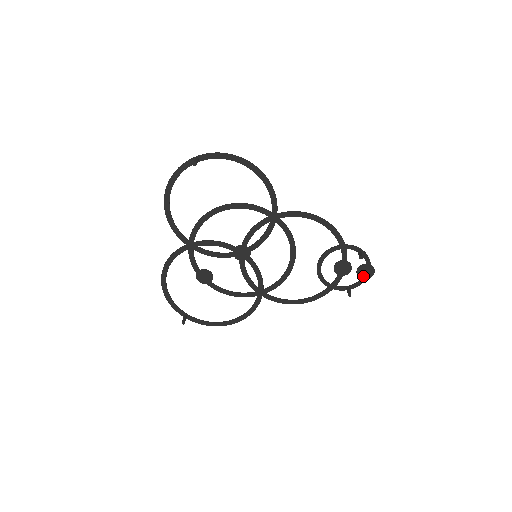
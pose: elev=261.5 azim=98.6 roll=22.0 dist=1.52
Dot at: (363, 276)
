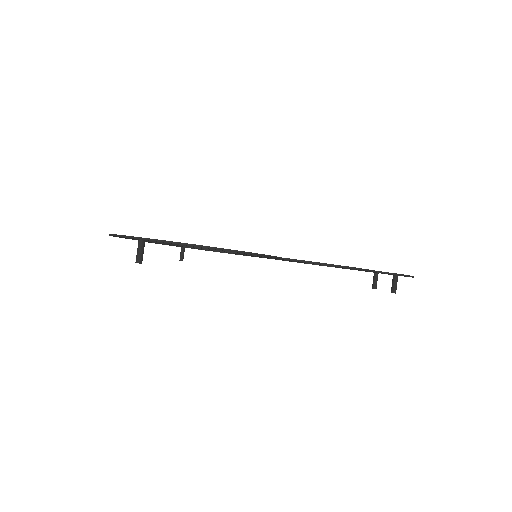
Dot at: occluded
